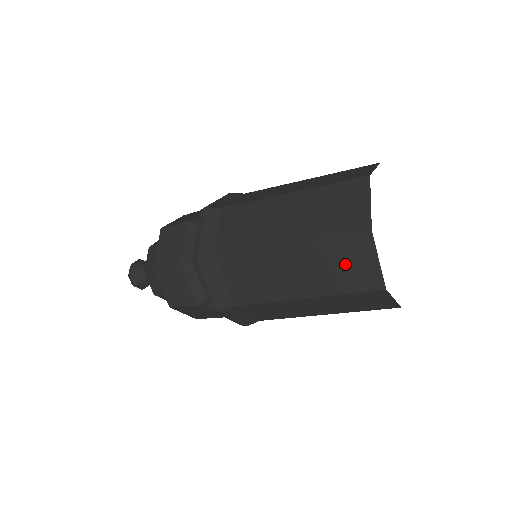
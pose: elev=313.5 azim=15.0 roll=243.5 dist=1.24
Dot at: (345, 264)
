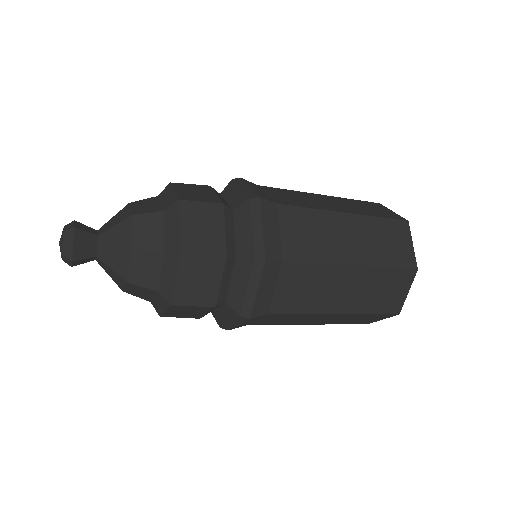
Dot at: (386, 291)
